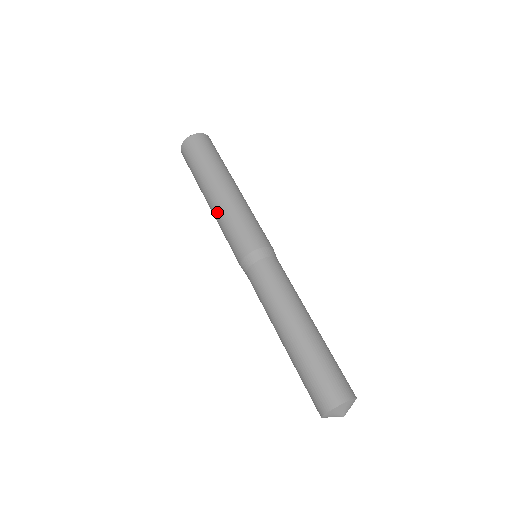
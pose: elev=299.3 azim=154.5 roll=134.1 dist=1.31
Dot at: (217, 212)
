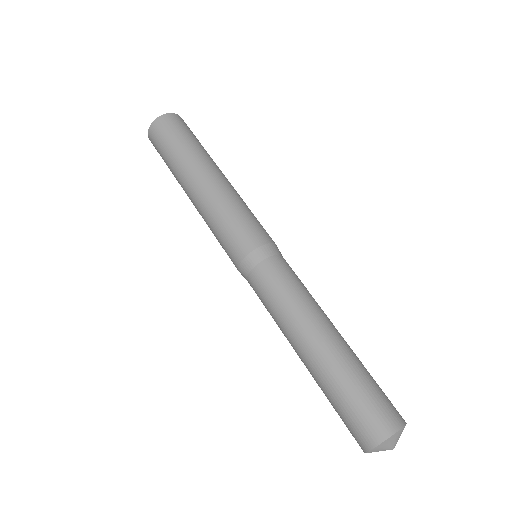
Dot at: occluded
